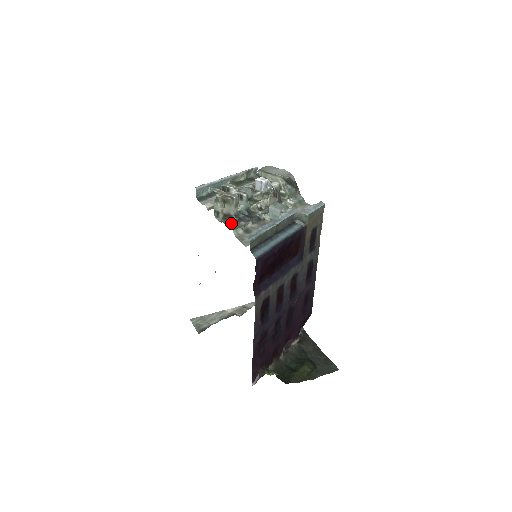
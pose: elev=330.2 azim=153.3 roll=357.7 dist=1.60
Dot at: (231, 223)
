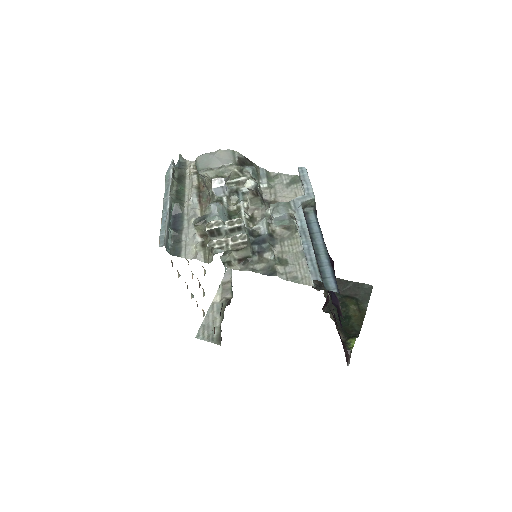
Dot at: (256, 265)
